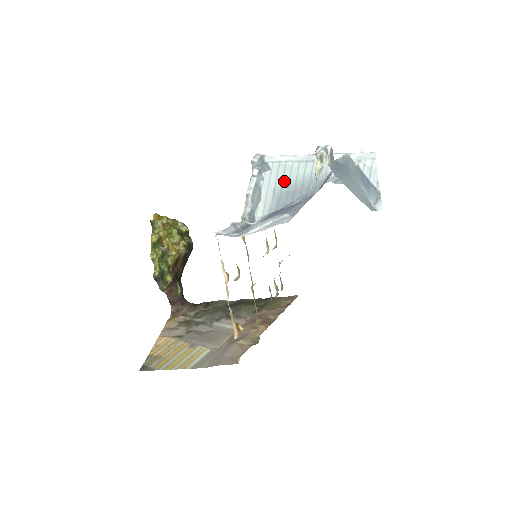
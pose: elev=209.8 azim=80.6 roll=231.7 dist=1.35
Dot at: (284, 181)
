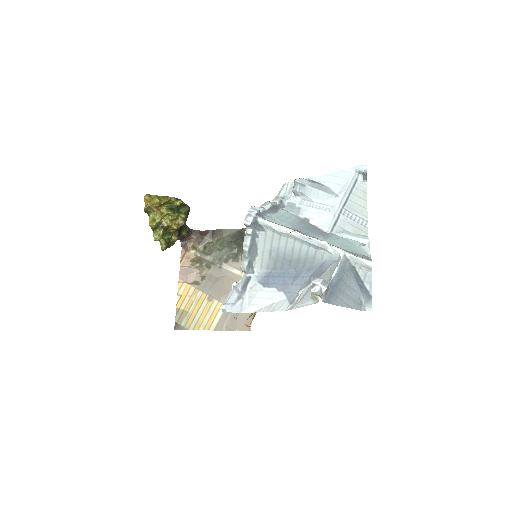
Dot at: (280, 248)
